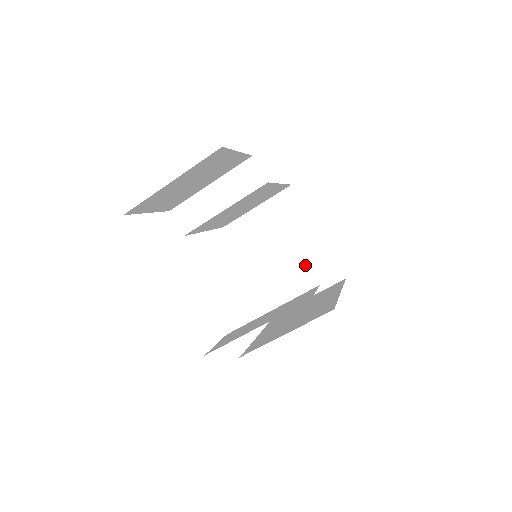
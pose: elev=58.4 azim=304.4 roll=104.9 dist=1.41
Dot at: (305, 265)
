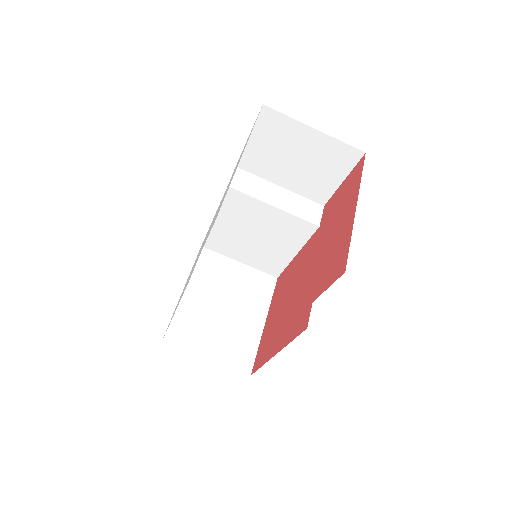
Dot at: (231, 333)
